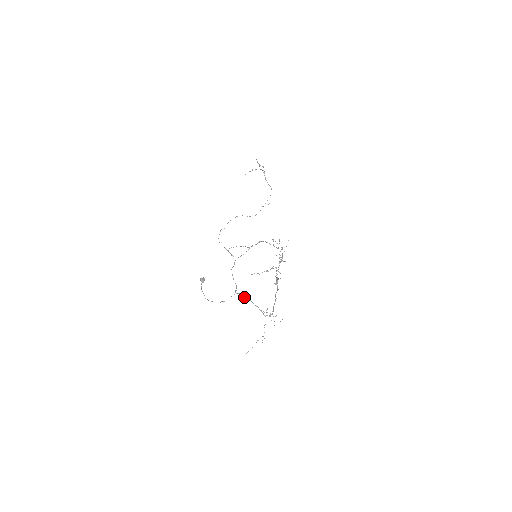
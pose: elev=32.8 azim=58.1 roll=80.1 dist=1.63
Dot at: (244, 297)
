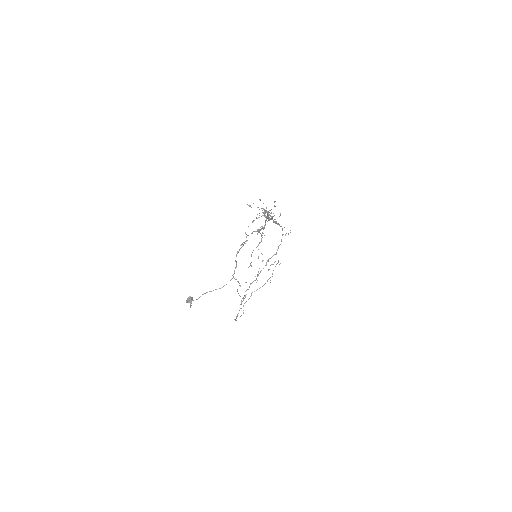
Dot at: occluded
